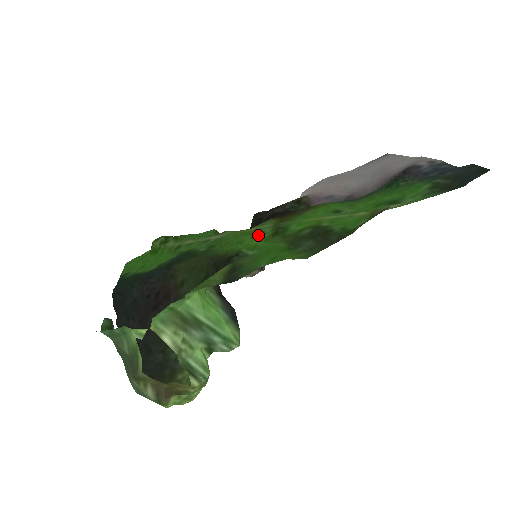
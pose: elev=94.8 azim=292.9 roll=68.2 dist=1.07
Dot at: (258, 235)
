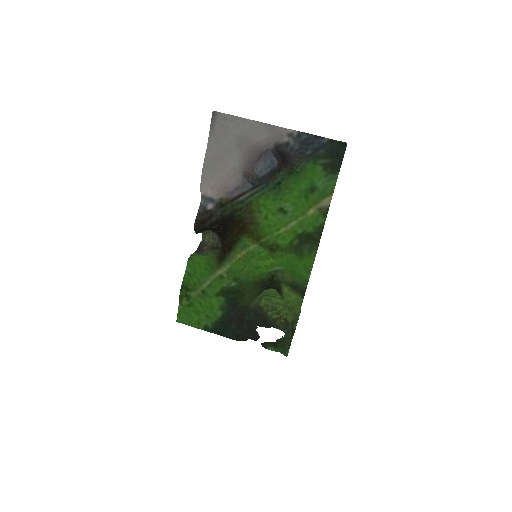
Dot at: (259, 256)
